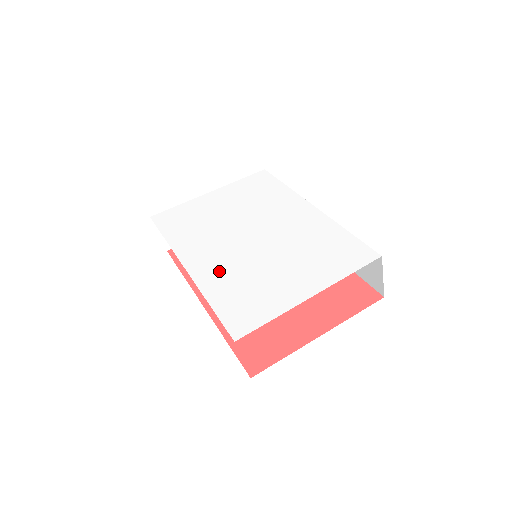
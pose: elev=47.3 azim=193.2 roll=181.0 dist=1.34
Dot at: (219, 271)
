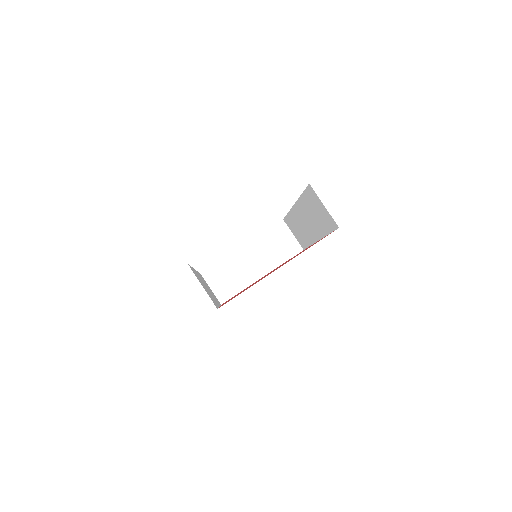
Dot at: occluded
